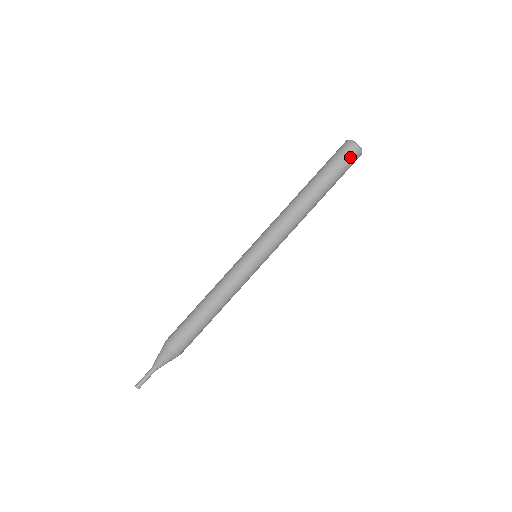
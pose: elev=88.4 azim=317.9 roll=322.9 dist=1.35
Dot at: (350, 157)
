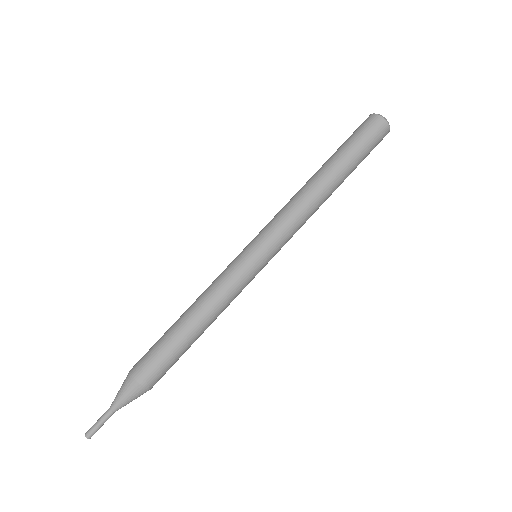
Dot at: (374, 130)
